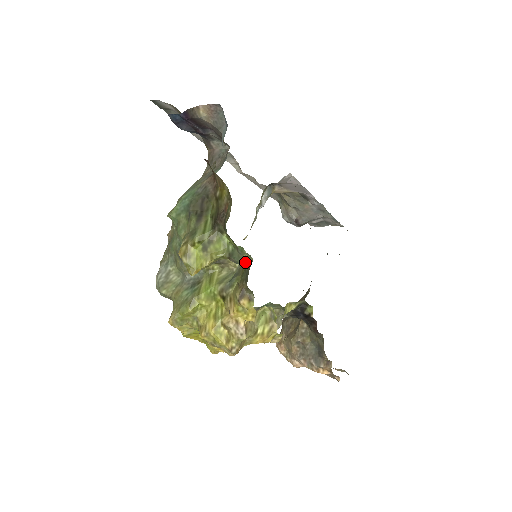
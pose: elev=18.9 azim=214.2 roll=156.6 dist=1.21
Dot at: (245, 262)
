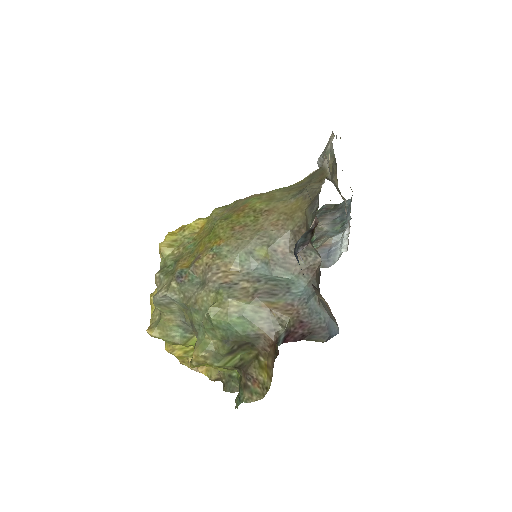
Dot at: occluded
